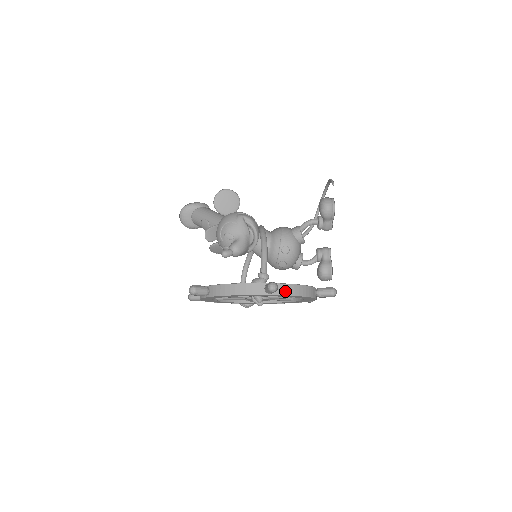
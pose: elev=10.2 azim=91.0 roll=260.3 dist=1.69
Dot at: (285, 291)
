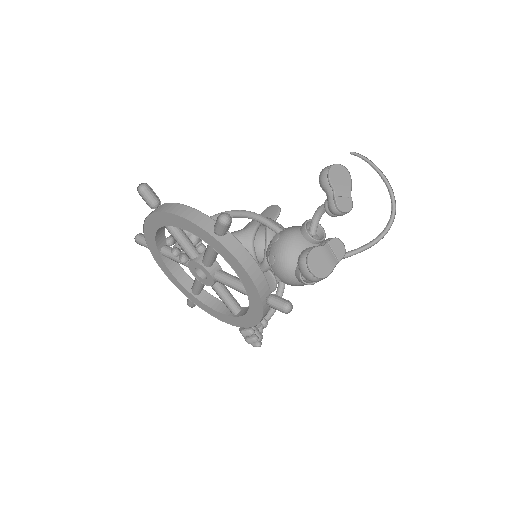
Dot at: (169, 209)
